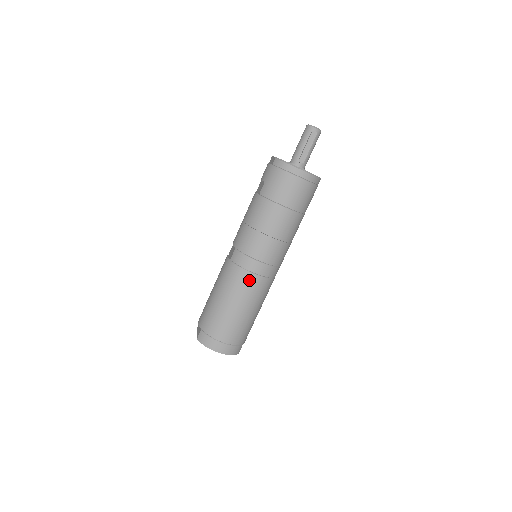
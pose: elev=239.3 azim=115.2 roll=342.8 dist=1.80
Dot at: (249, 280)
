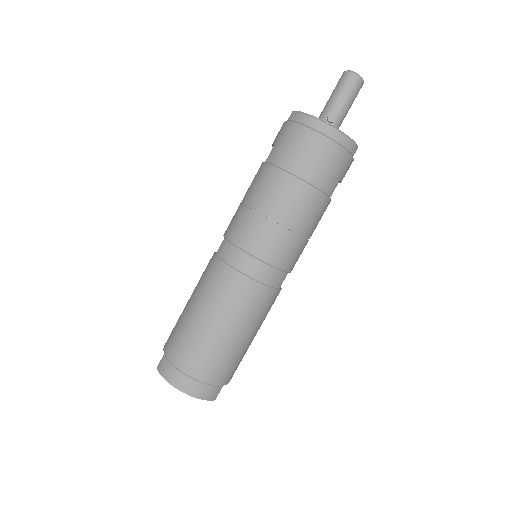
Dot at: (236, 284)
